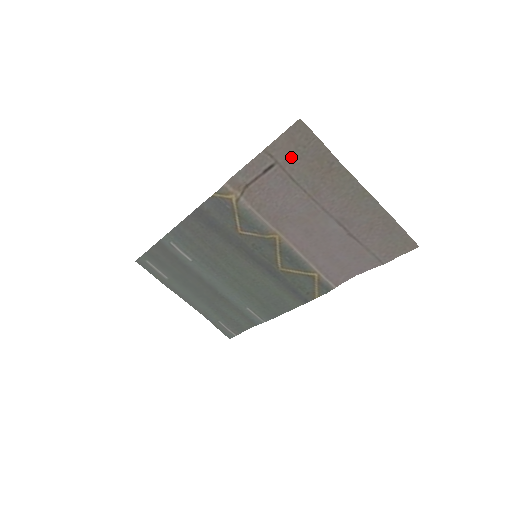
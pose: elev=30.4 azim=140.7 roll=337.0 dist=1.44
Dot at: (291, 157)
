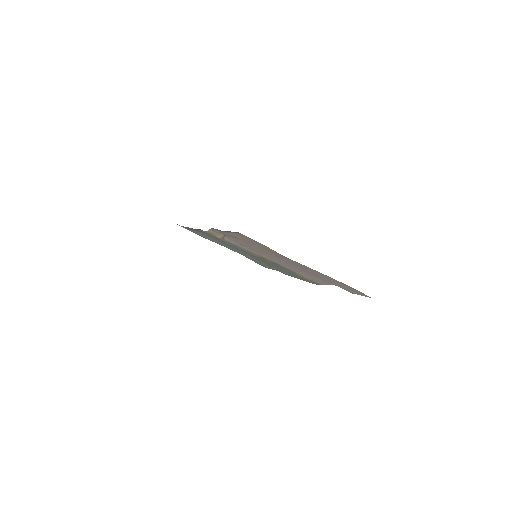
Dot at: (246, 240)
